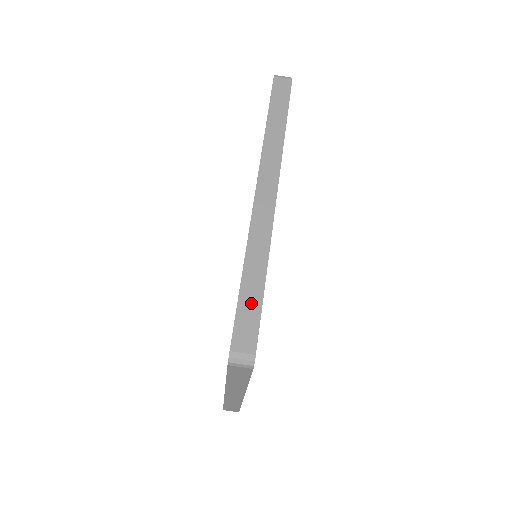
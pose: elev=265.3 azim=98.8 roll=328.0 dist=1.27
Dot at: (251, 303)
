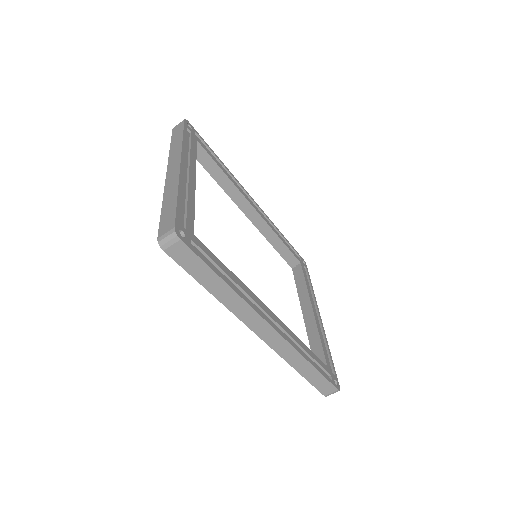
Dot at: (316, 378)
